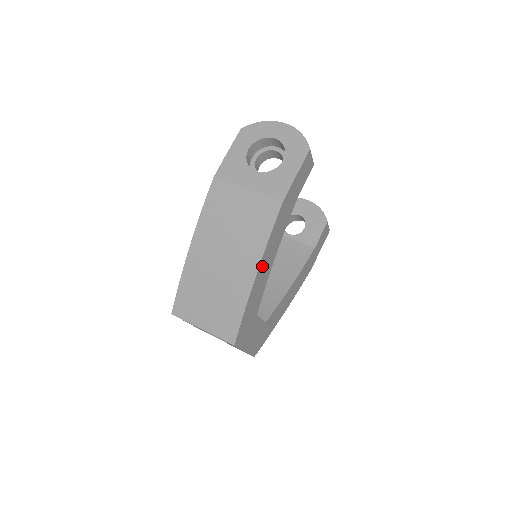
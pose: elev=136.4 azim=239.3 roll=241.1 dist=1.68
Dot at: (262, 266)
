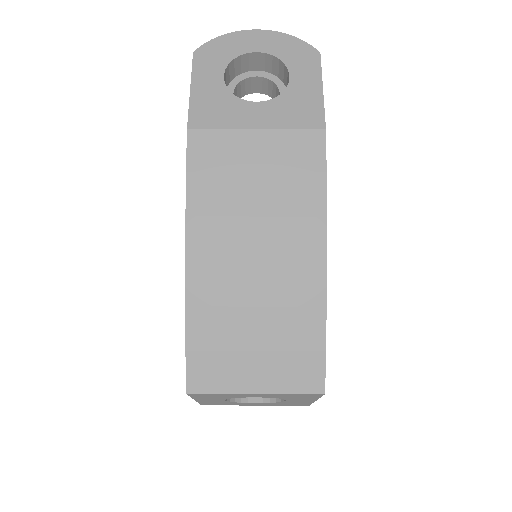
Dot at: occluded
